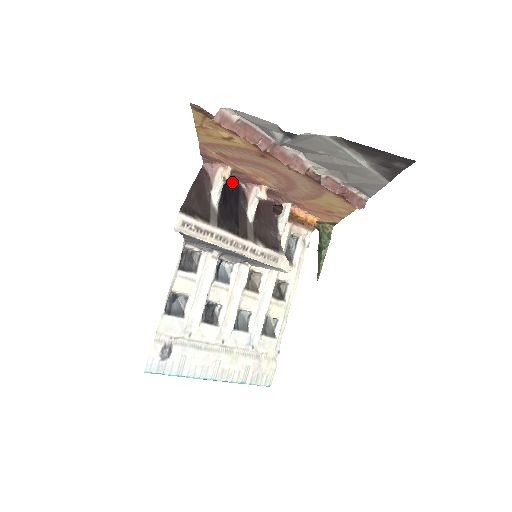
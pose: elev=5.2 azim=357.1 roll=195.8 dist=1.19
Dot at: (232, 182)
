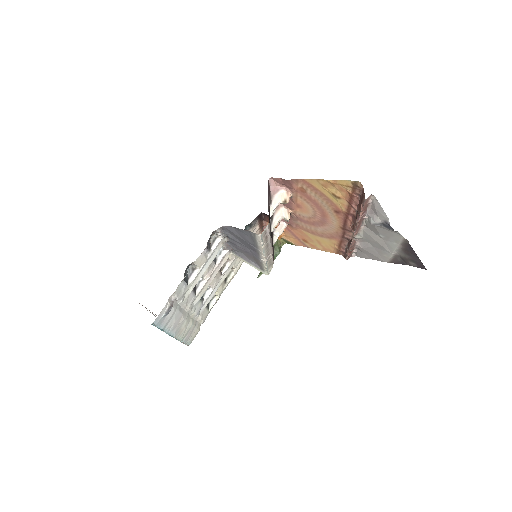
Dot at: occluded
